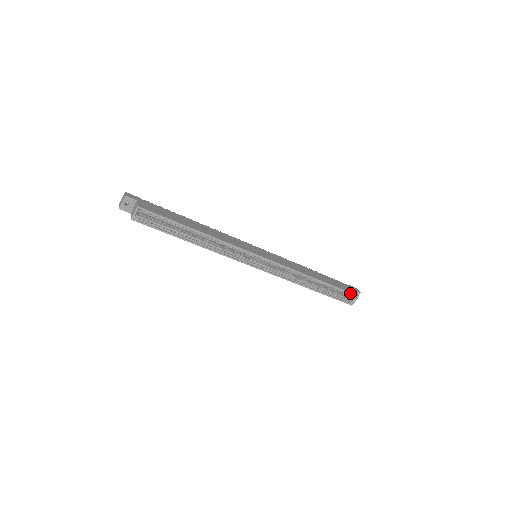
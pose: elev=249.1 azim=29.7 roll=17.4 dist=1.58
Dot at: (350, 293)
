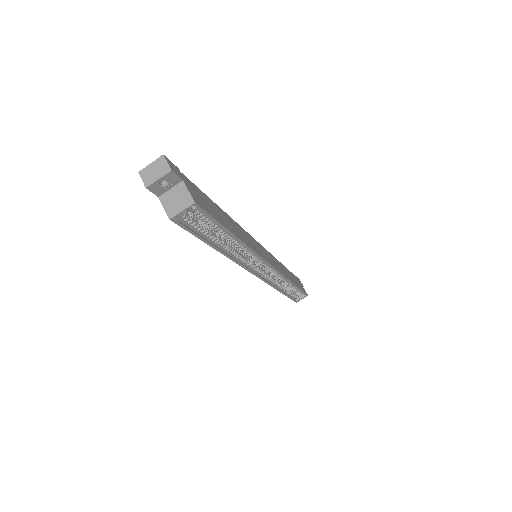
Dot at: (305, 294)
